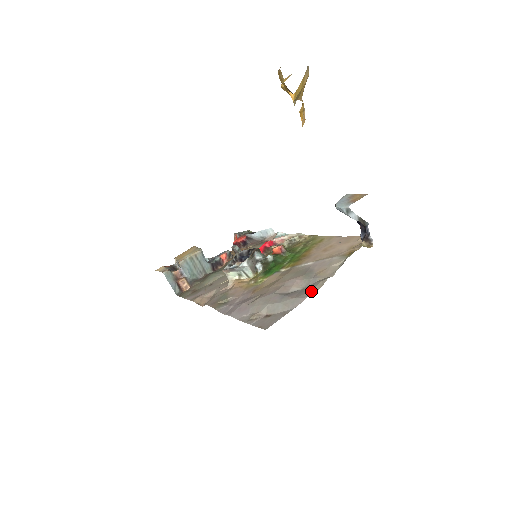
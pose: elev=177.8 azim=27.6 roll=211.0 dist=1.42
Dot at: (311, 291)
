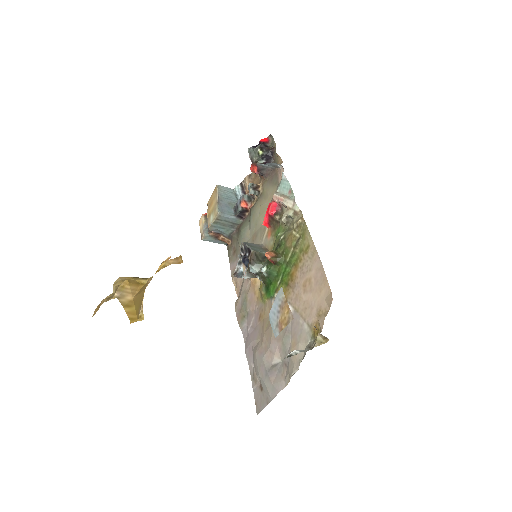
Dot at: (283, 380)
